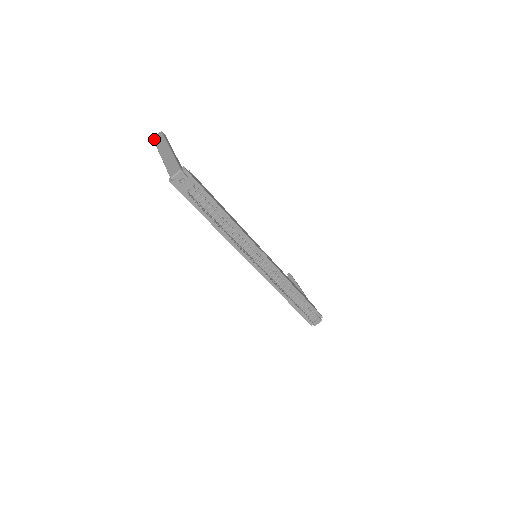
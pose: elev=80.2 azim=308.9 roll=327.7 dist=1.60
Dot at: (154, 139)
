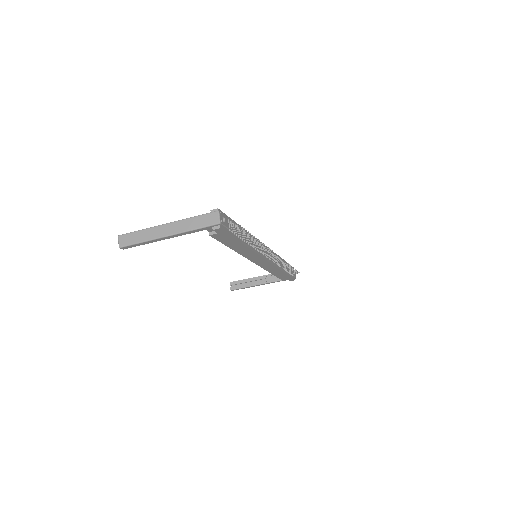
Dot at: (124, 245)
